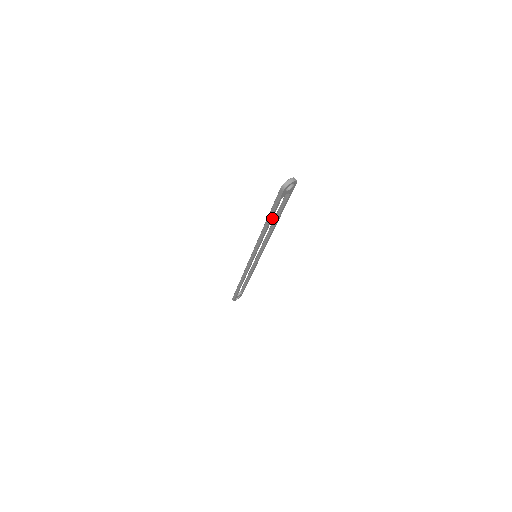
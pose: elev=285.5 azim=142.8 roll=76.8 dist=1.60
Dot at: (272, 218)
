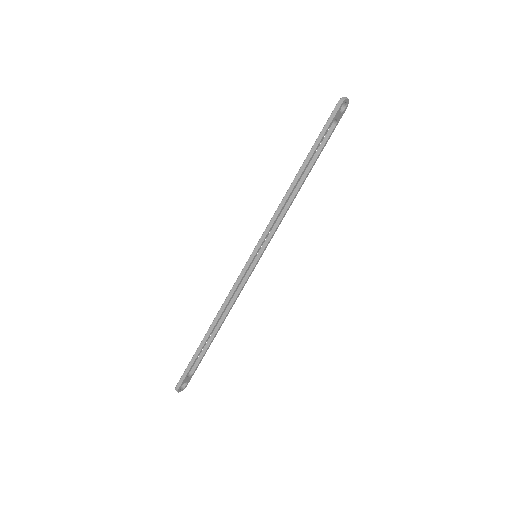
Dot at: occluded
